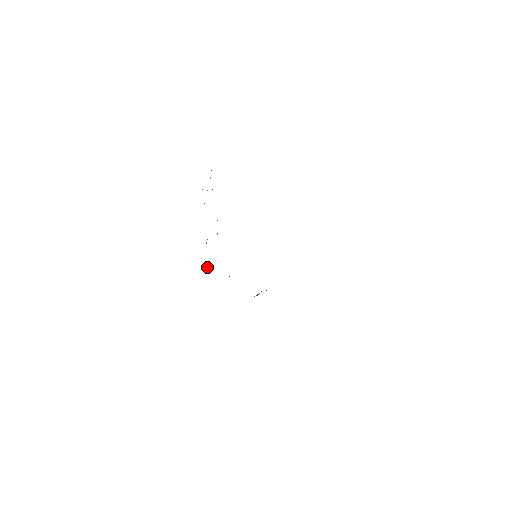
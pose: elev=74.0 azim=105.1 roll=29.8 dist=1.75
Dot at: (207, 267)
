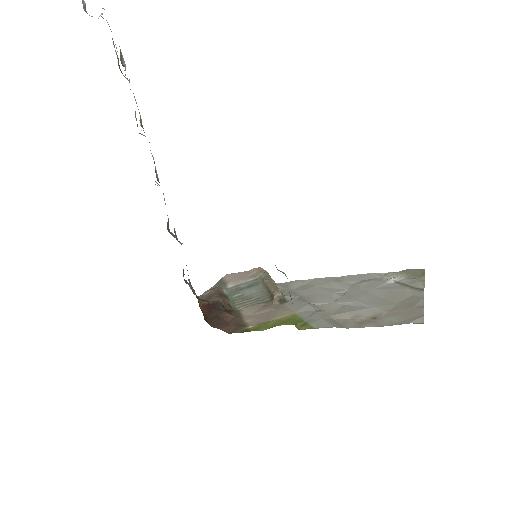
Dot at: (183, 276)
